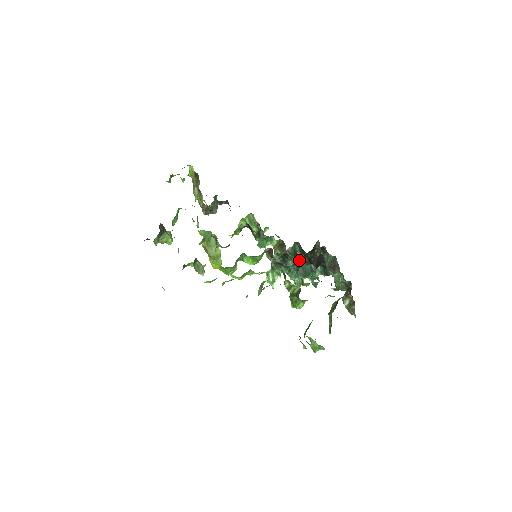
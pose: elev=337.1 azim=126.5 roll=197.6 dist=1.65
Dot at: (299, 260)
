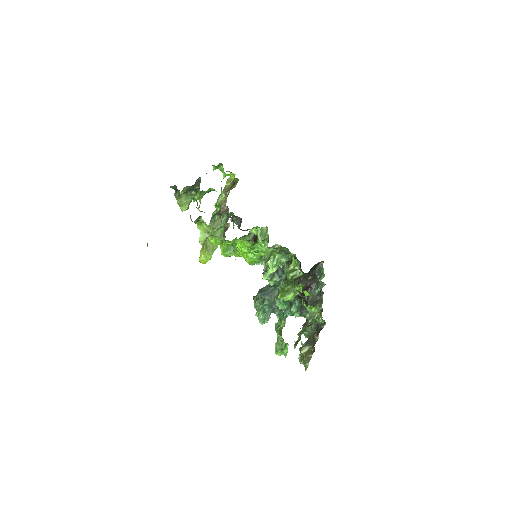
Dot at: occluded
